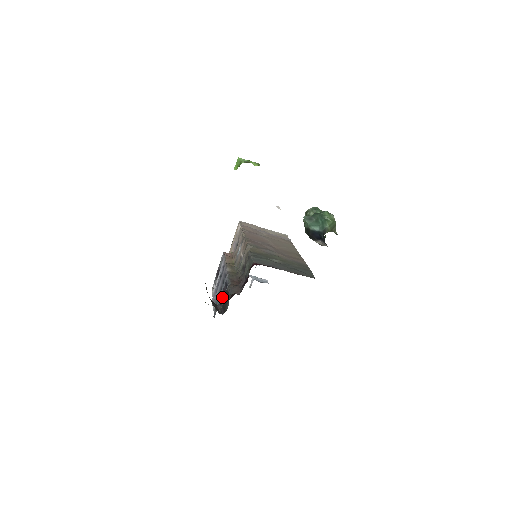
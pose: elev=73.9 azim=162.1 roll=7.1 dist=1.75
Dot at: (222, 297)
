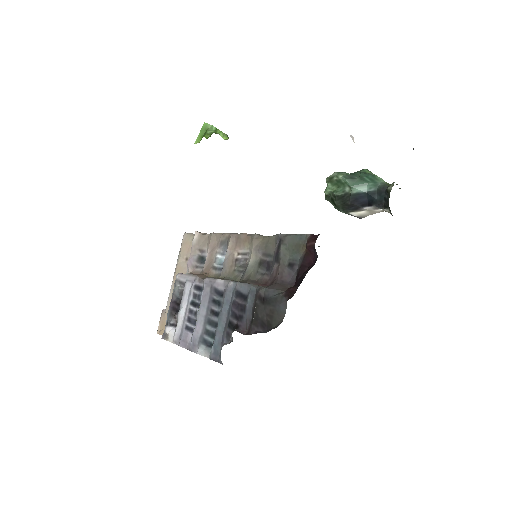
Dot at: (234, 317)
